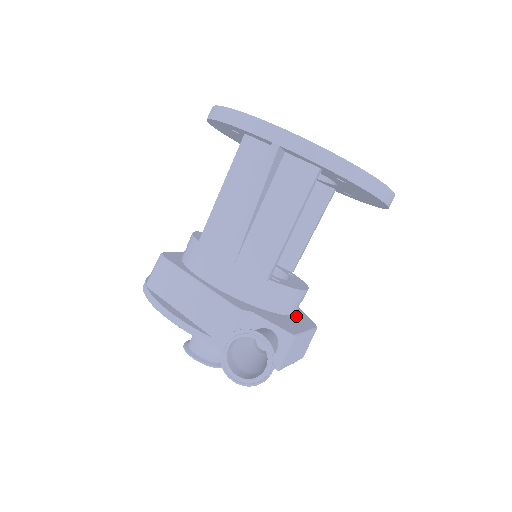
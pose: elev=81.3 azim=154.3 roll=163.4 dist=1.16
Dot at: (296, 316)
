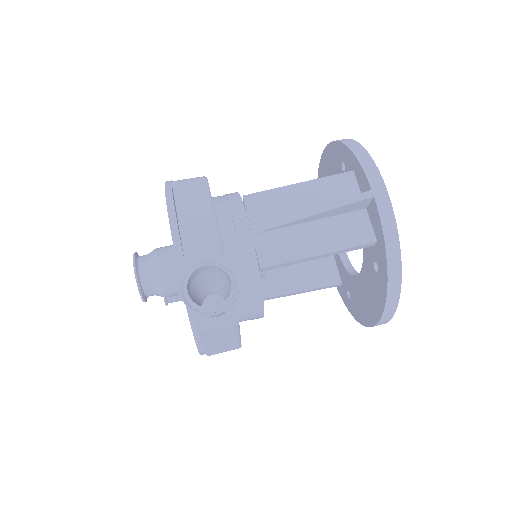
Dot at: occluded
